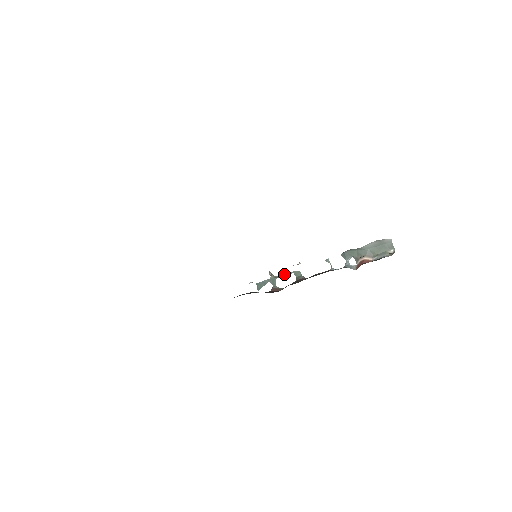
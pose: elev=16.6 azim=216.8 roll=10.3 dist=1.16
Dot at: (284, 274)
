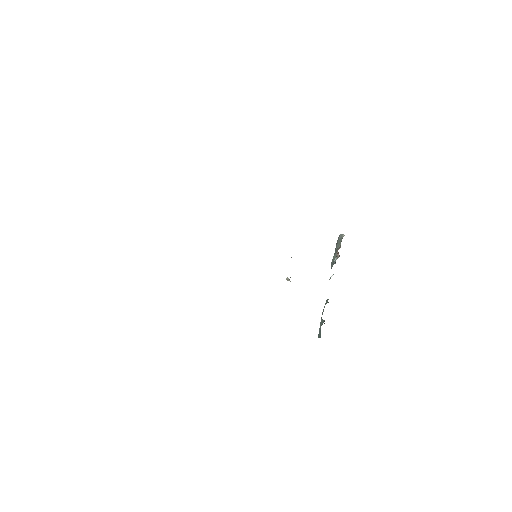
Dot at: occluded
